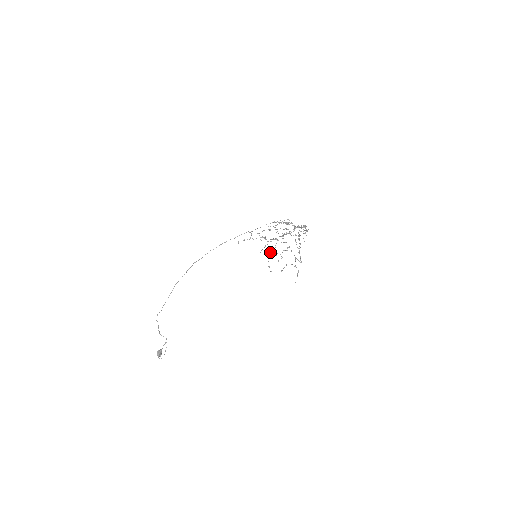
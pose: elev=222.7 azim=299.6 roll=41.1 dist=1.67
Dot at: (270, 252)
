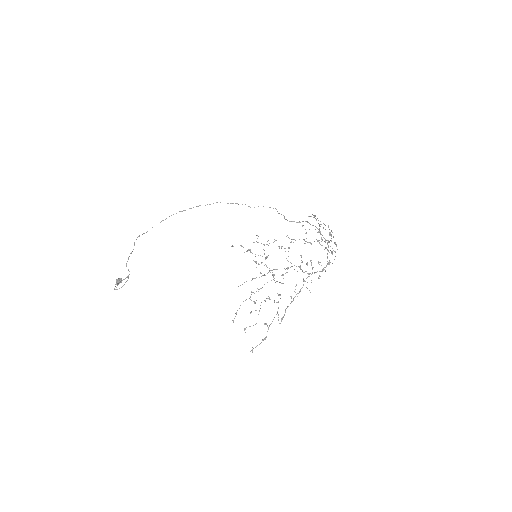
Dot at: (251, 292)
